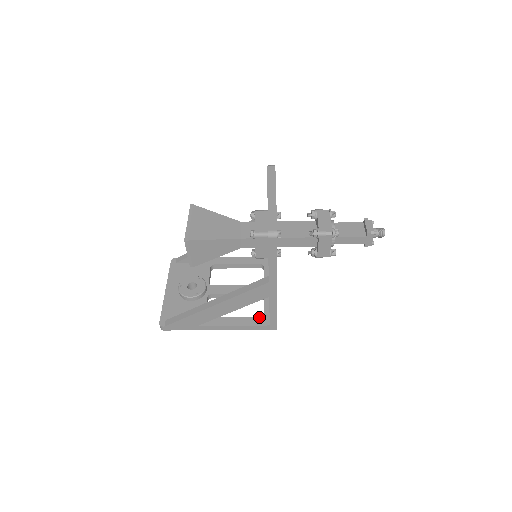
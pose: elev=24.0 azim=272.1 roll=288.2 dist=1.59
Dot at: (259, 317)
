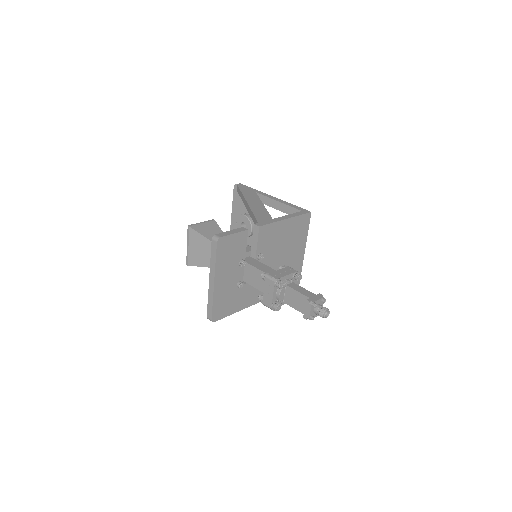
Dot at: occluded
